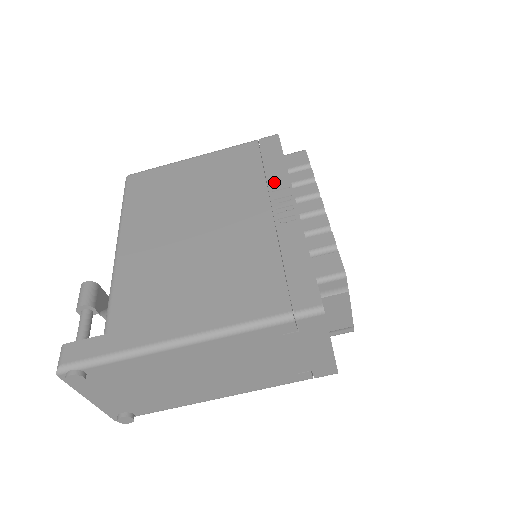
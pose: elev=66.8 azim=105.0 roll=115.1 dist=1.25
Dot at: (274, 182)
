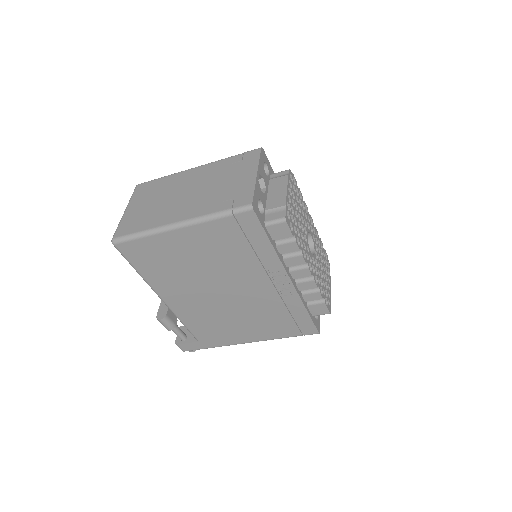
Dot at: (267, 263)
